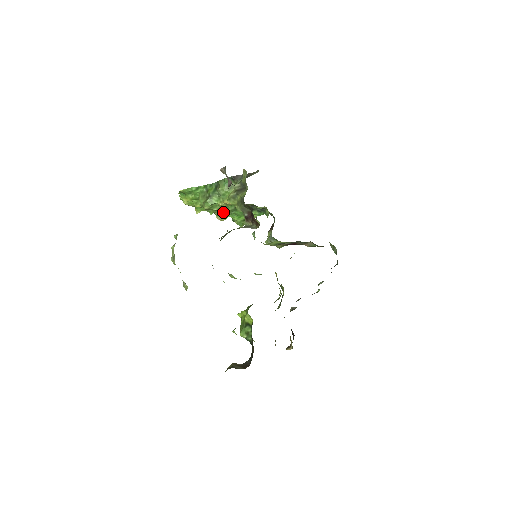
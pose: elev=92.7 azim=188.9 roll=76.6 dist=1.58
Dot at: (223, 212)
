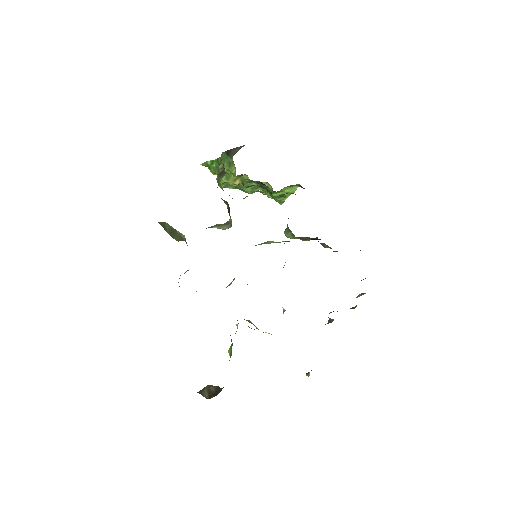
Dot at: (245, 190)
